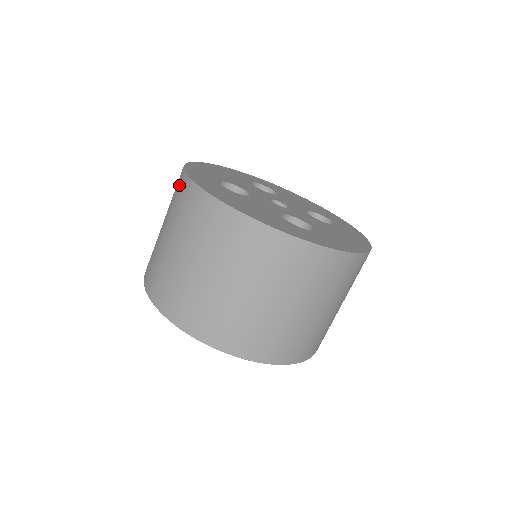
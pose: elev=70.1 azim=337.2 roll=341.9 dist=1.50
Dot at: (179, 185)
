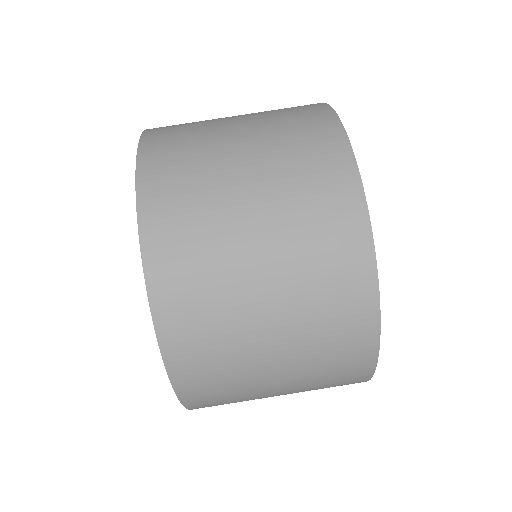
Dot at: (328, 152)
